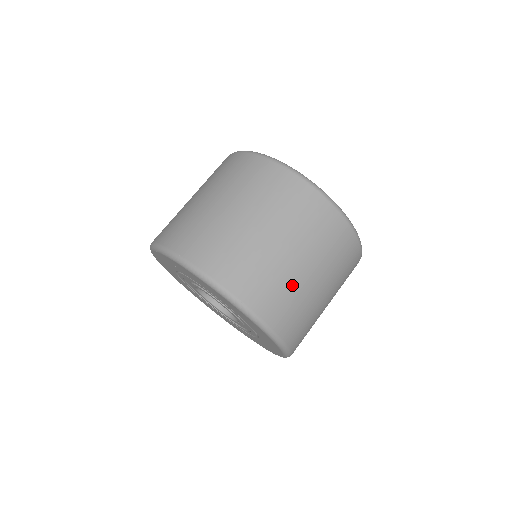
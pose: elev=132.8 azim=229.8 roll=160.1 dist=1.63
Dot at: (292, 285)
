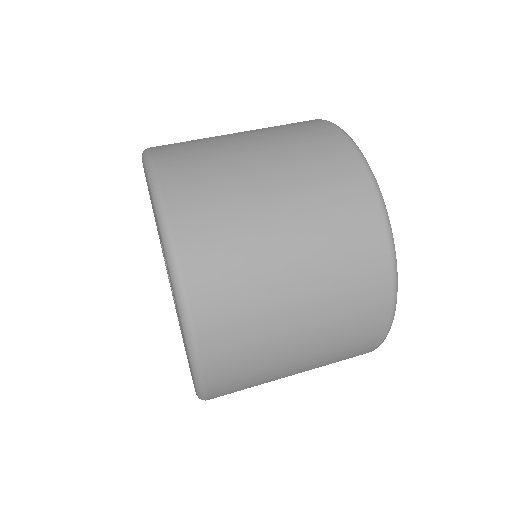
Dot at: (232, 181)
